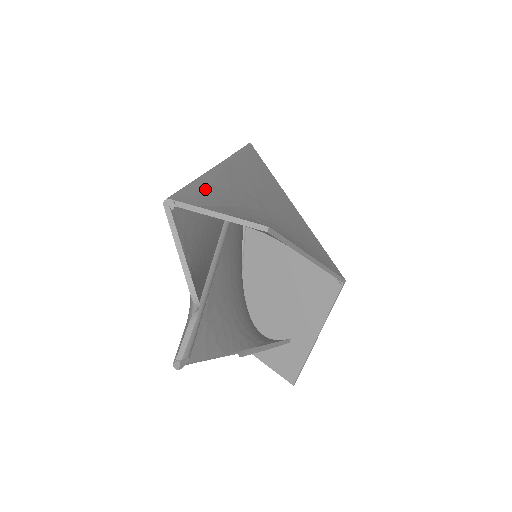
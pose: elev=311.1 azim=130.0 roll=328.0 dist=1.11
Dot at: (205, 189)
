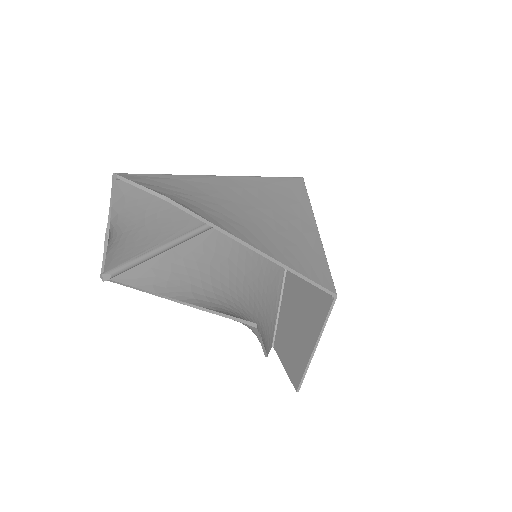
Dot at: (163, 179)
